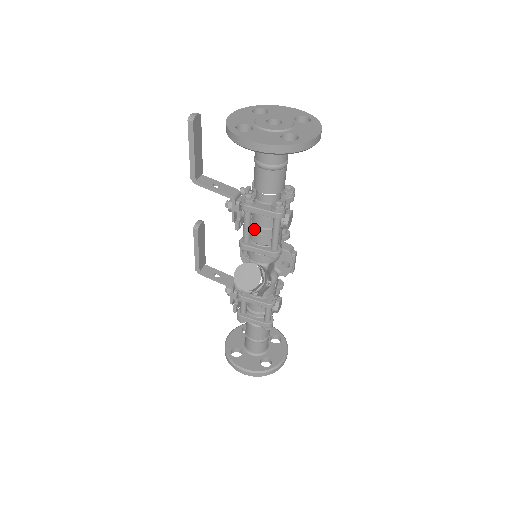
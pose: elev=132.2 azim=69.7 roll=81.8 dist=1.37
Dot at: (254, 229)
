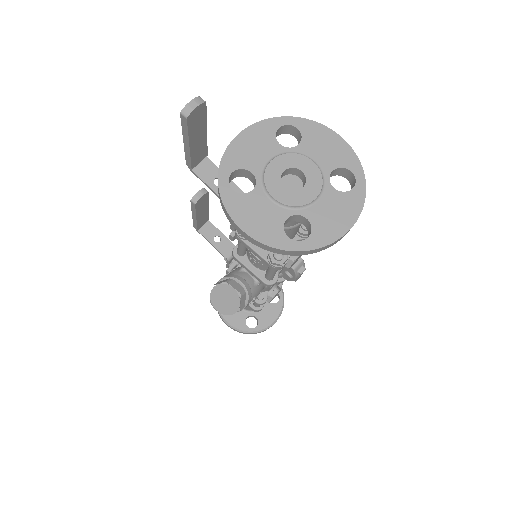
Dot at: (250, 251)
